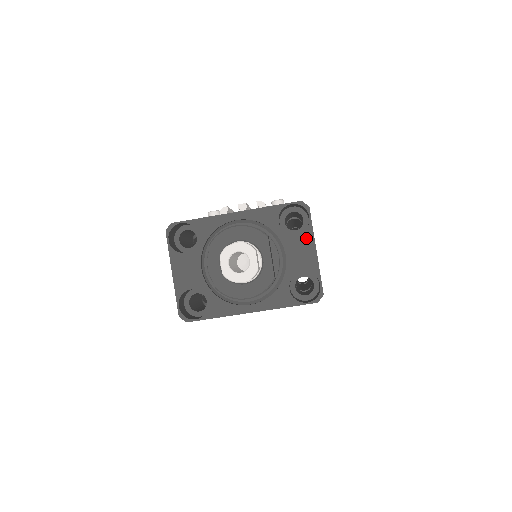
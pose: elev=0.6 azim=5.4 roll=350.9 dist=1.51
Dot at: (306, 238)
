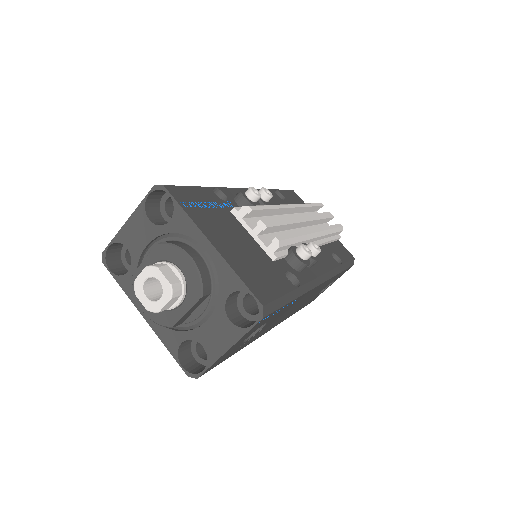
Dot at: (233, 332)
